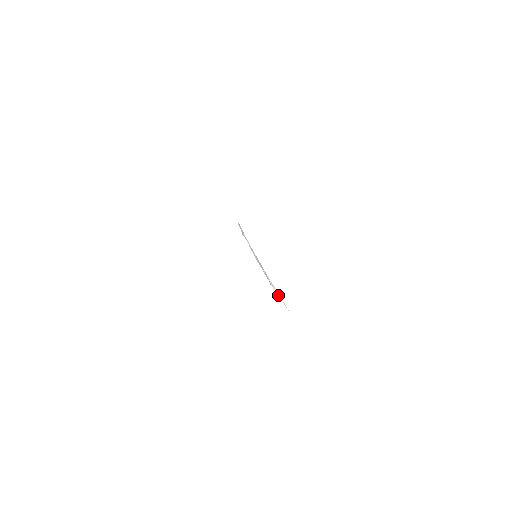
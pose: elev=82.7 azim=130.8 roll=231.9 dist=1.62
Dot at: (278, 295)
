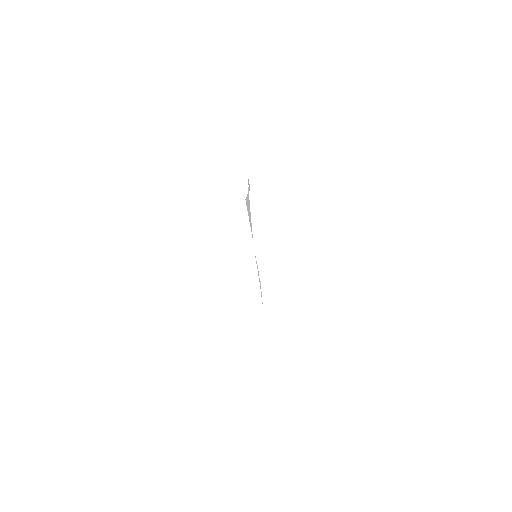
Dot at: occluded
